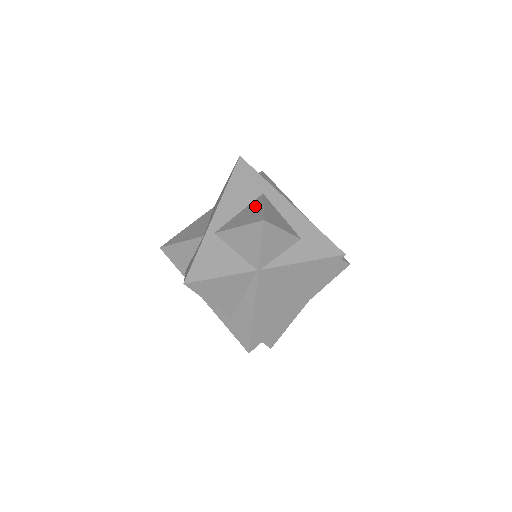
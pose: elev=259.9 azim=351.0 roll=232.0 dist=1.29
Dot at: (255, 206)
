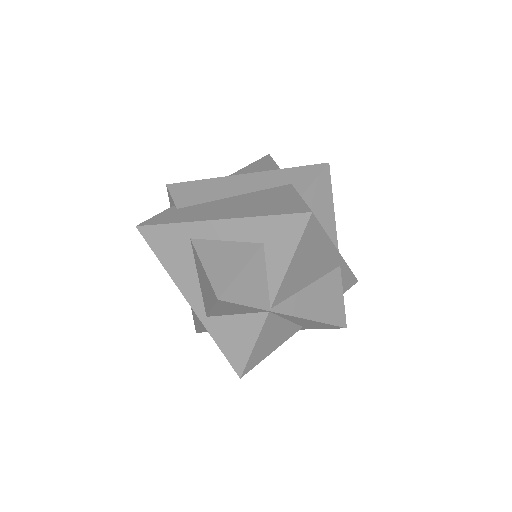
Dot at: (199, 267)
